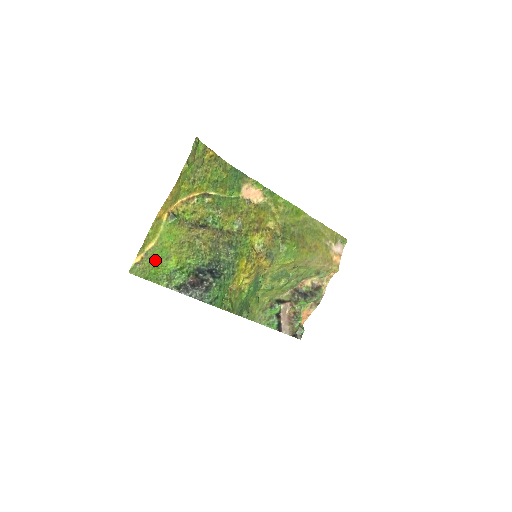
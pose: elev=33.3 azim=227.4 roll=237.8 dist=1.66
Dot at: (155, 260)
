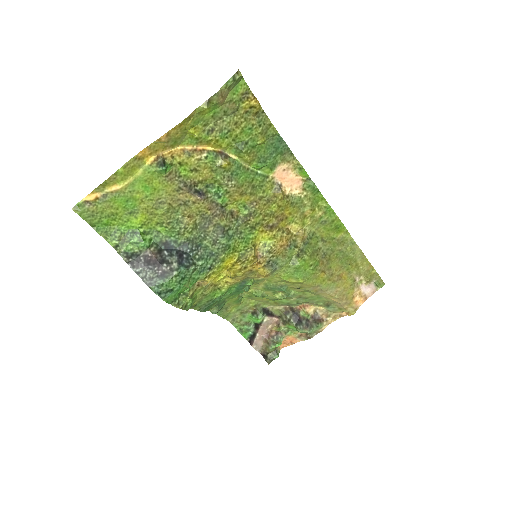
Dot at: (114, 208)
